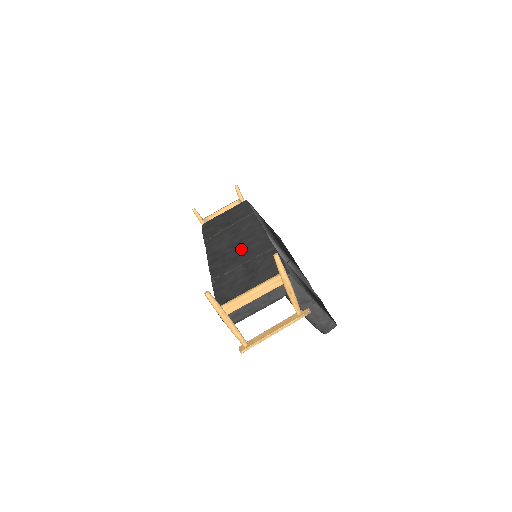
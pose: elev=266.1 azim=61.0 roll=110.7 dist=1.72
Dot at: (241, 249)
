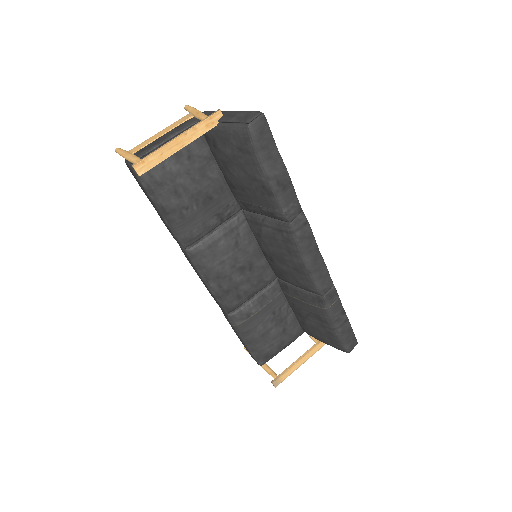
Dot at: occluded
